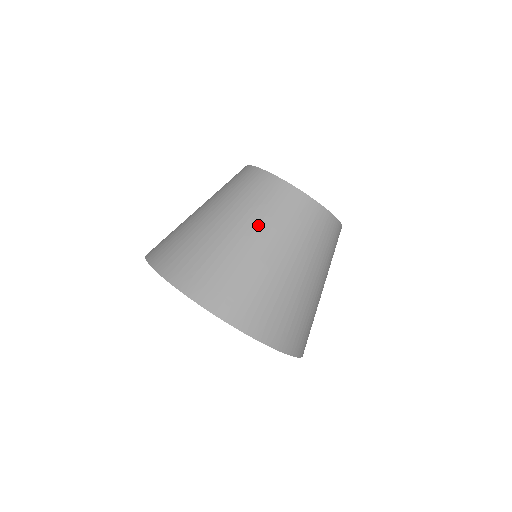
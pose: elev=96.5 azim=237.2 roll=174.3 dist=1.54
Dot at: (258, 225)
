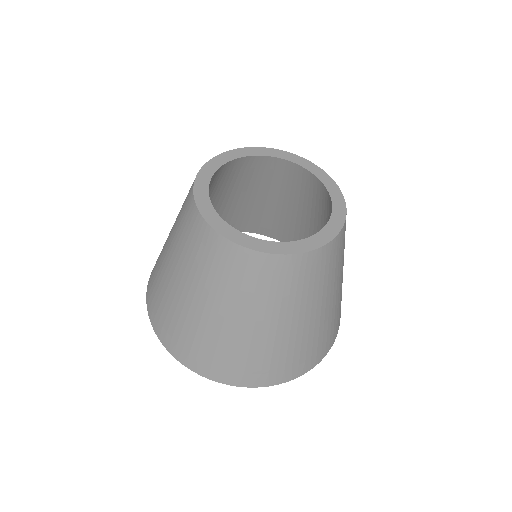
Dot at: (221, 299)
